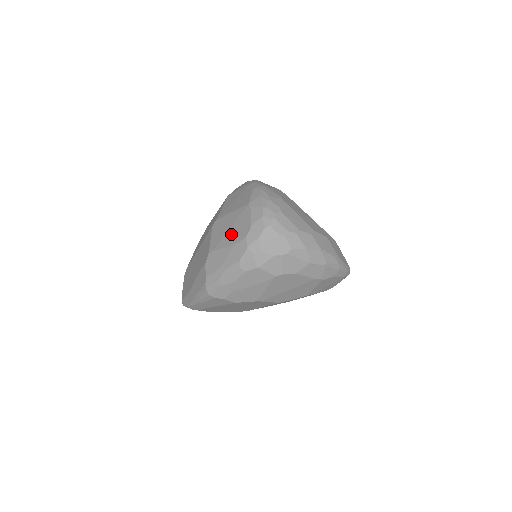
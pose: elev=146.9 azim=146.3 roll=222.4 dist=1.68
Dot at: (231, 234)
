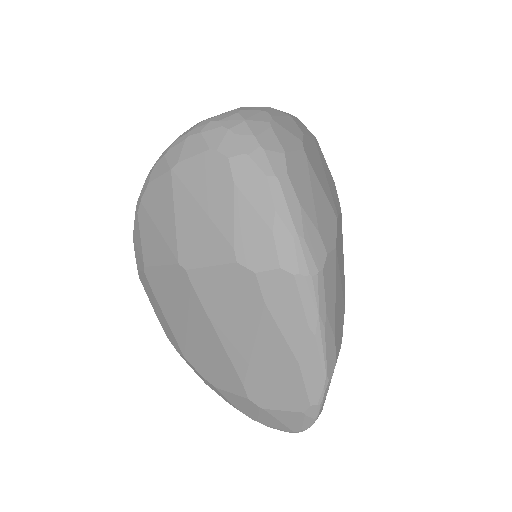
Dot at: (213, 201)
